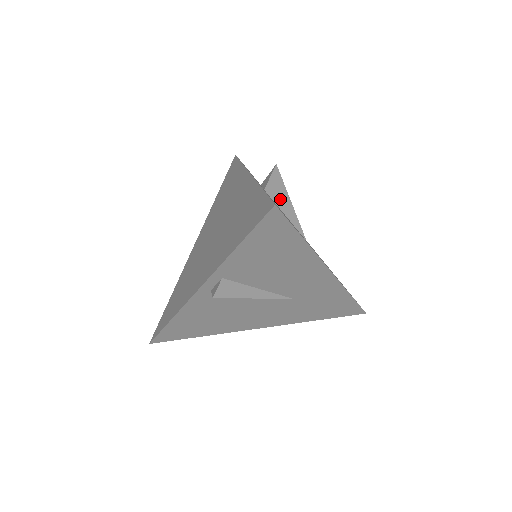
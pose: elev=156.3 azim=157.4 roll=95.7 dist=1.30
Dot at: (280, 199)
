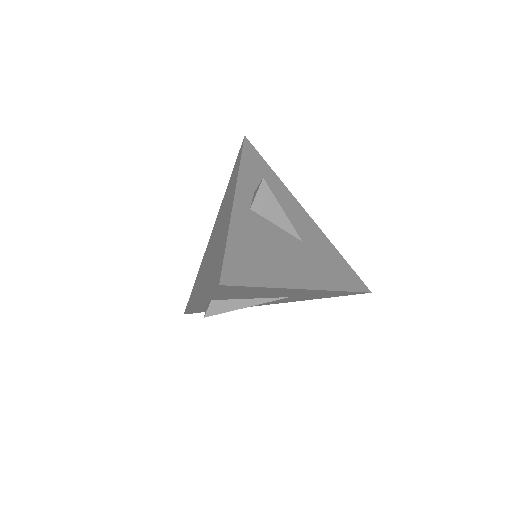
Dot at: (269, 211)
